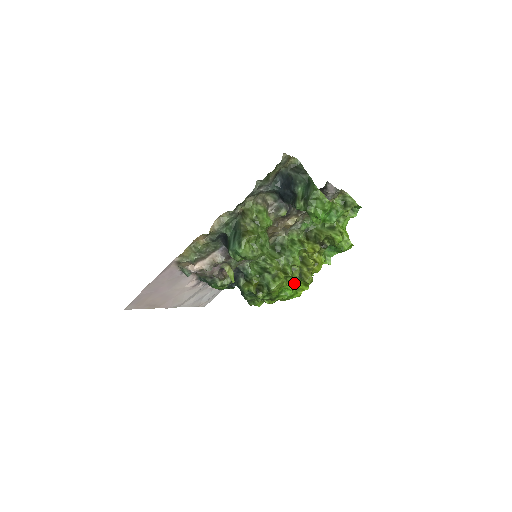
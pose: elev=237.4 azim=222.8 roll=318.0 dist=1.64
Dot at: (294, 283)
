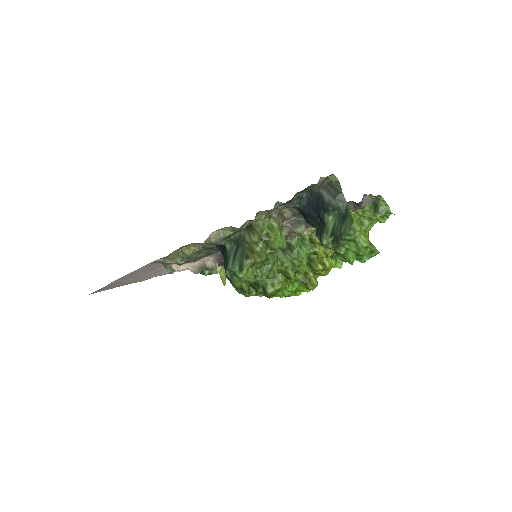
Dot at: (295, 286)
